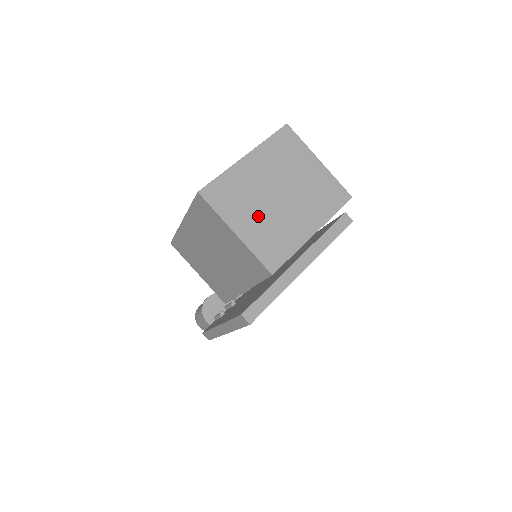
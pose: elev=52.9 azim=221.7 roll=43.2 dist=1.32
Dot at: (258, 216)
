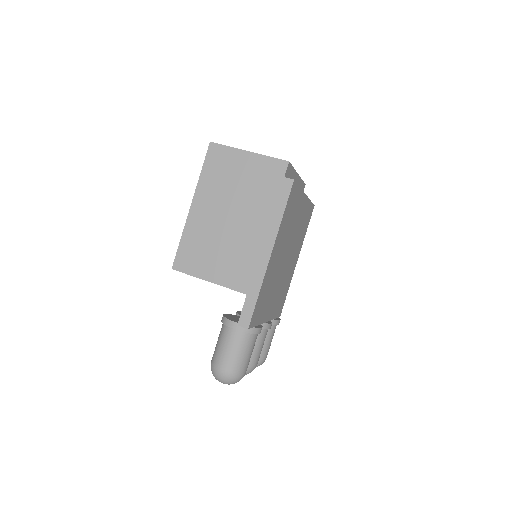
Dot at: occluded
